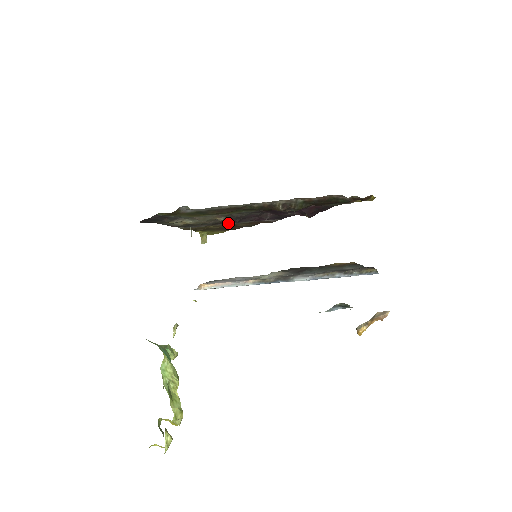
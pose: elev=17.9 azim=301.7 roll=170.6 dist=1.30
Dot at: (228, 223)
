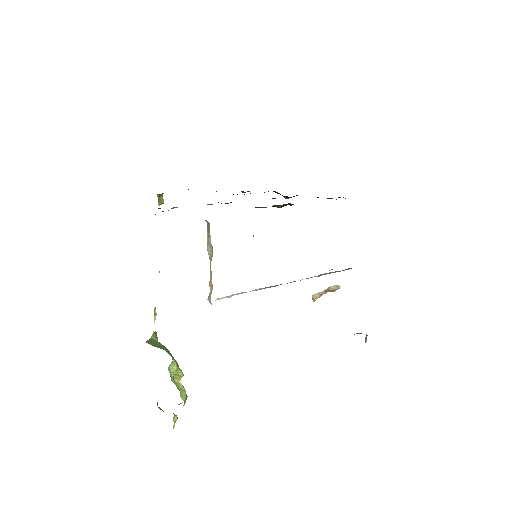
Dot at: occluded
